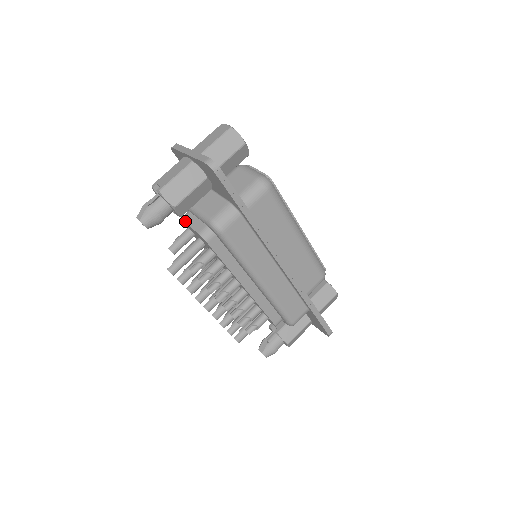
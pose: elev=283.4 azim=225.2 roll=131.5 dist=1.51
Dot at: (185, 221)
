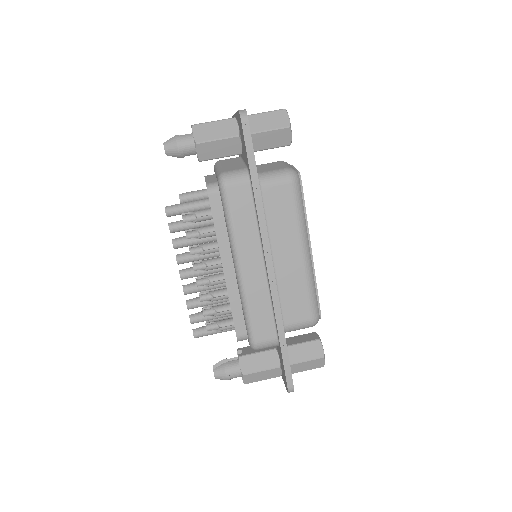
Dot at: (206, 177)
